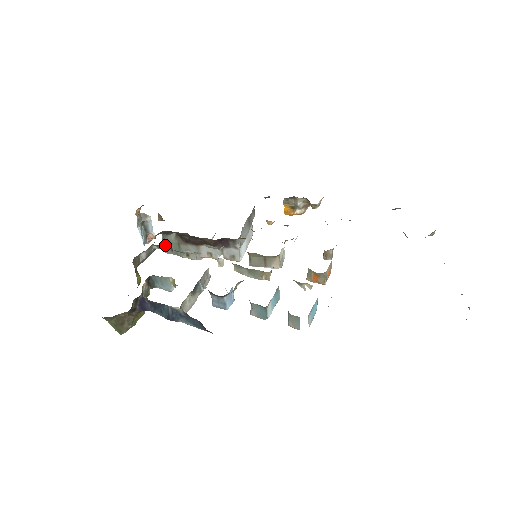
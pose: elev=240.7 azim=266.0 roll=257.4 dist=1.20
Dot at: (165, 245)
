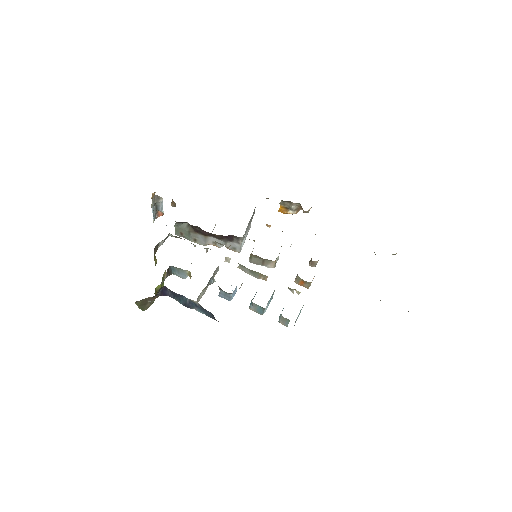
Dot at: (176, 230)
